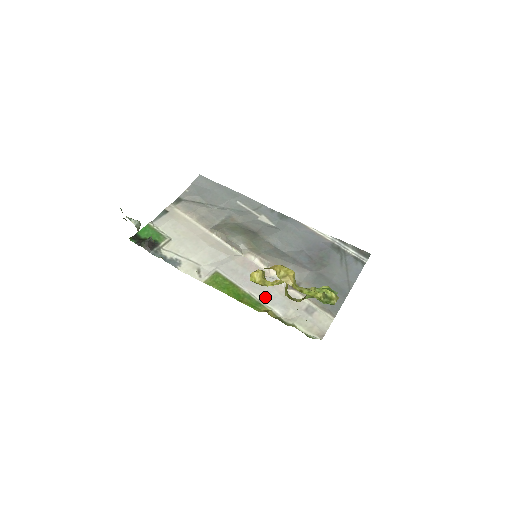
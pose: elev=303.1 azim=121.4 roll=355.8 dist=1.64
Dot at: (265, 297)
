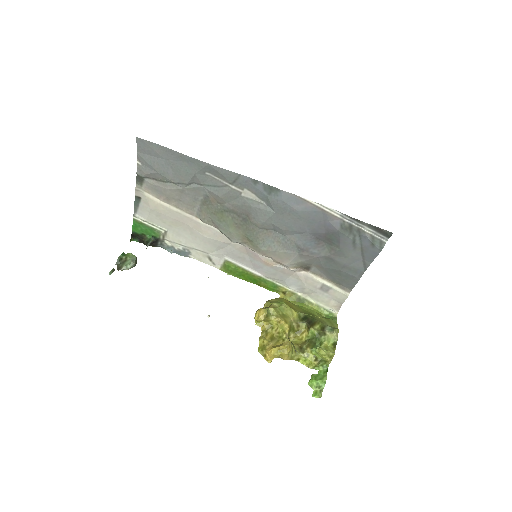
Dot at: (279, 280)
